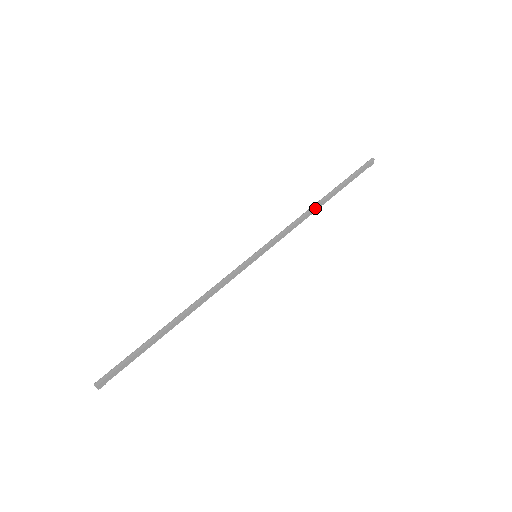
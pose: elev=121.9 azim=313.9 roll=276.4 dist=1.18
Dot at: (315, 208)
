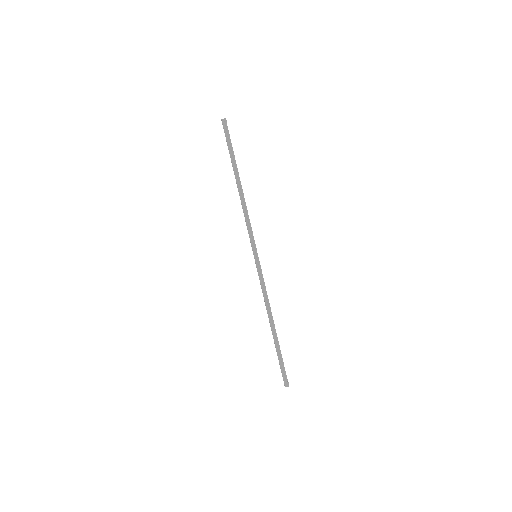
Dot at: (242, 193)
